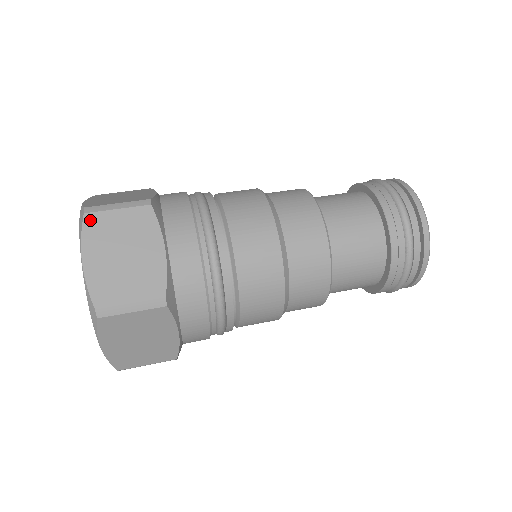
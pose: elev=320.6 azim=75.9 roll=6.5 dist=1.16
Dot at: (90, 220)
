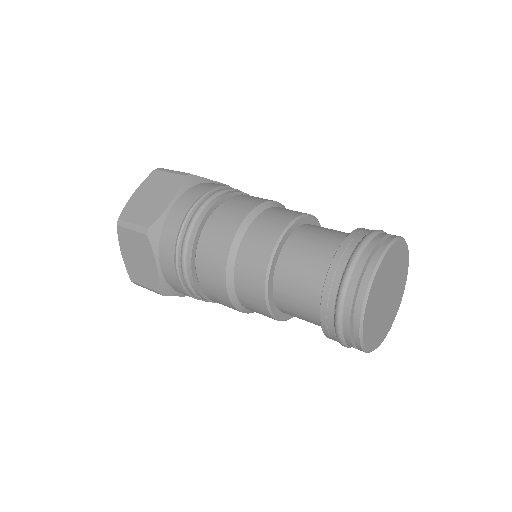
Dot at: occluded
